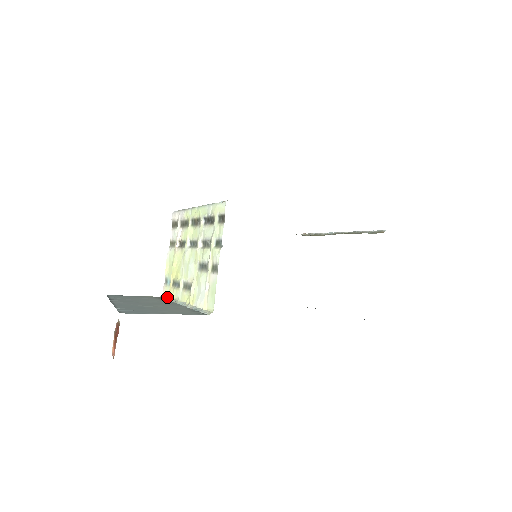
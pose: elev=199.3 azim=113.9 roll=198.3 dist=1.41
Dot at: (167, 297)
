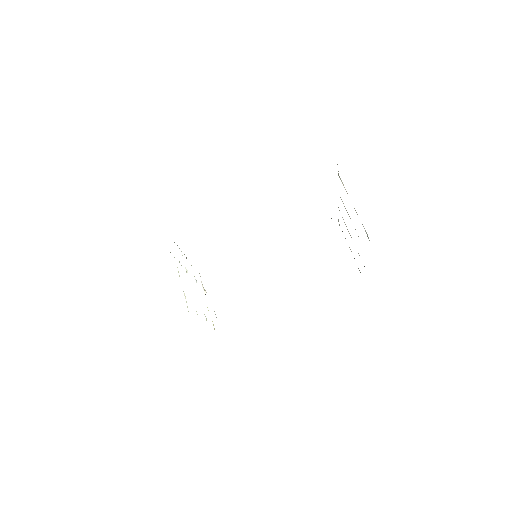
Dot at: occluded
